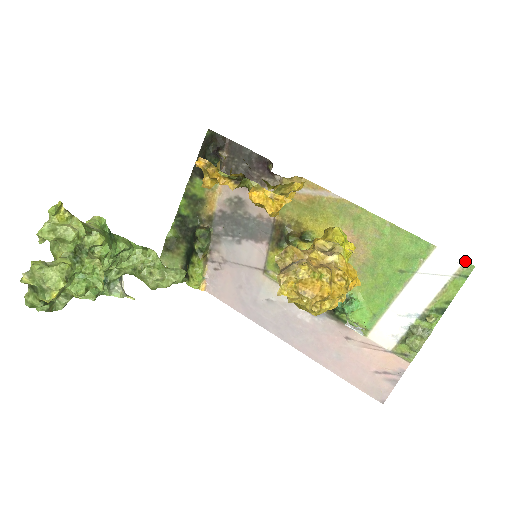
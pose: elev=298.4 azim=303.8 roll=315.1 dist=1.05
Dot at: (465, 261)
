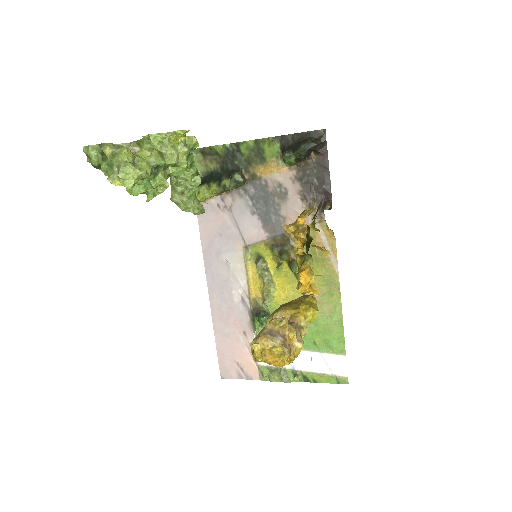
Dot at: occluded
